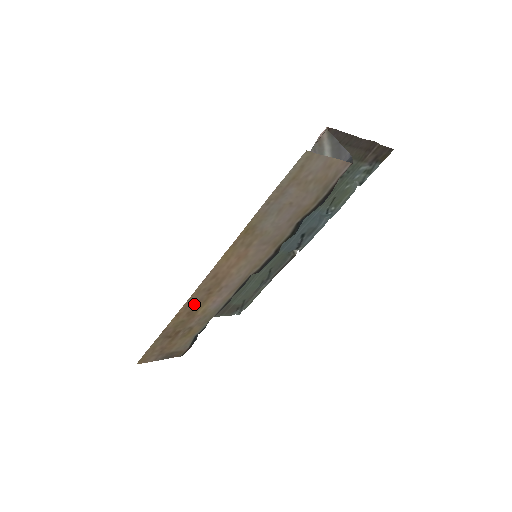
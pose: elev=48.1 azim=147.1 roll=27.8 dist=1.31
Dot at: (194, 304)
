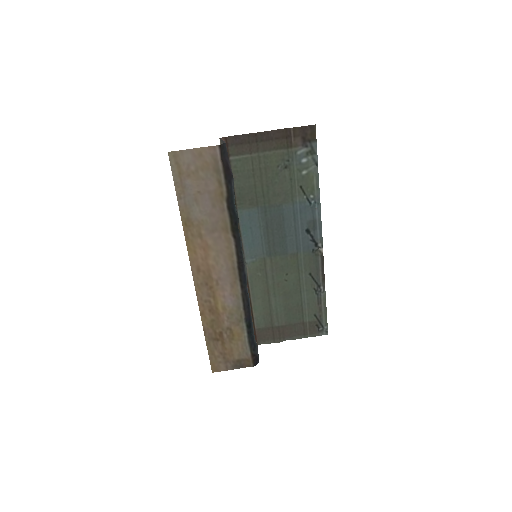
Dot at: (207, 301)
